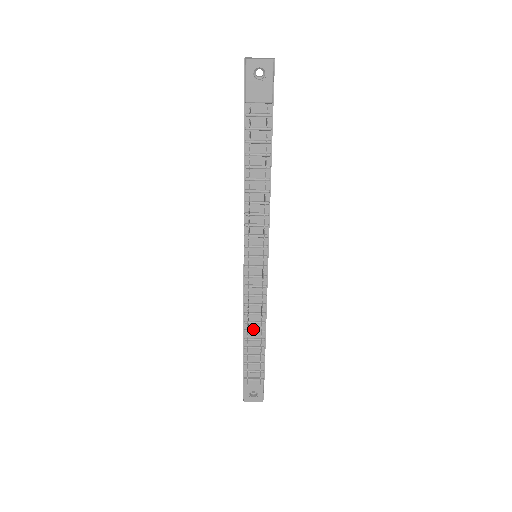
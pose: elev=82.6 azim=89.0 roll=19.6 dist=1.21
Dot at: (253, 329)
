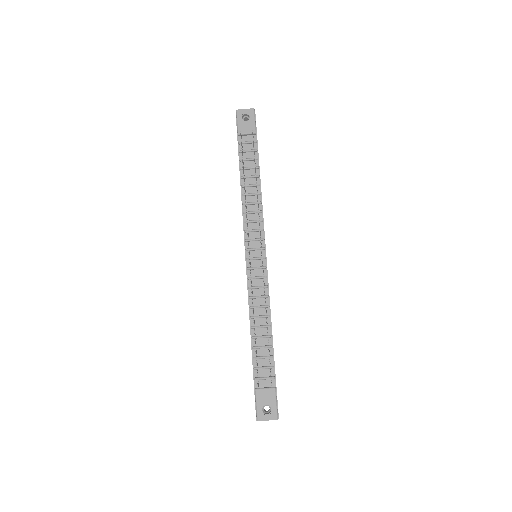
Dot at: (259, 325)
